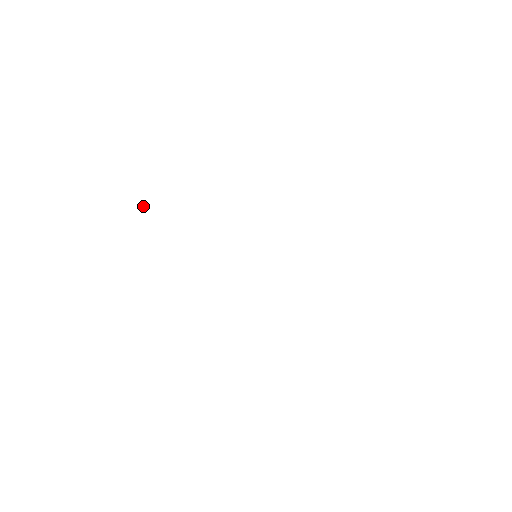
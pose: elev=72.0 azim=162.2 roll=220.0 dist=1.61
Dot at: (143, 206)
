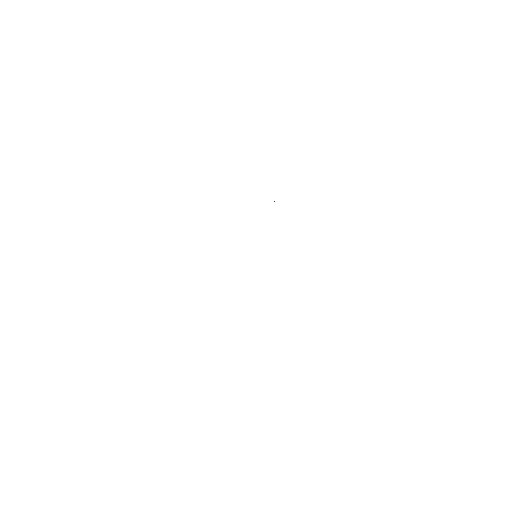
Dot at: occluded
